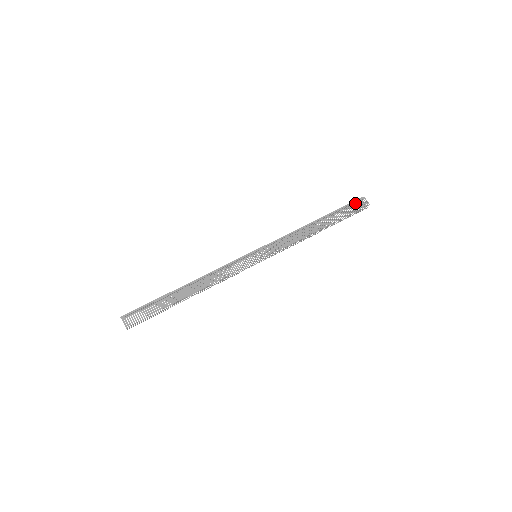
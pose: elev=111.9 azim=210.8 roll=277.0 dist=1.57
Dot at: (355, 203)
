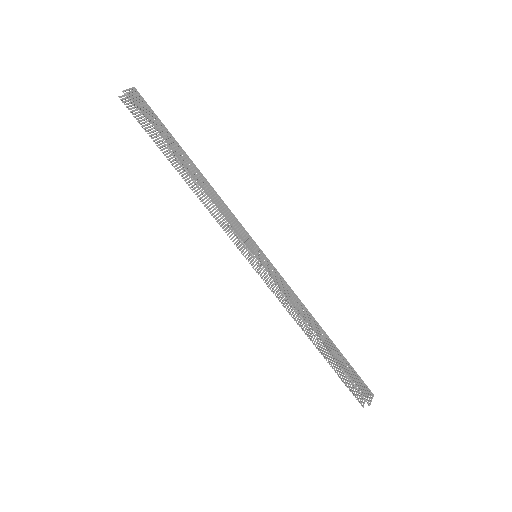
Dot at: (363, 383)
